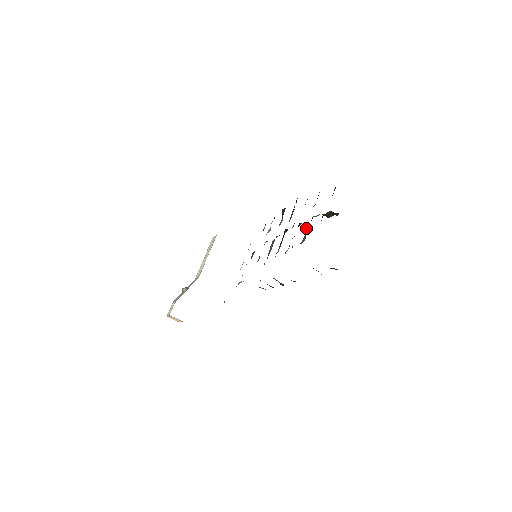
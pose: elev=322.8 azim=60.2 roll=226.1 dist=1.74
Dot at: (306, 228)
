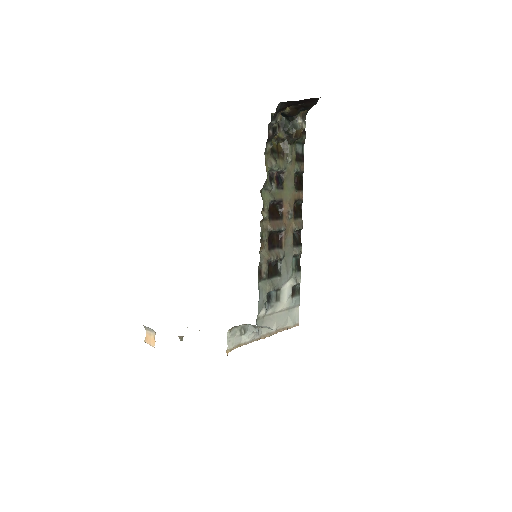
Dot at: (281, 165)
